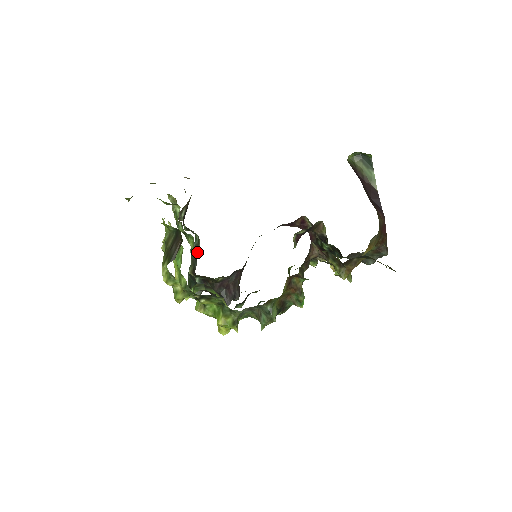
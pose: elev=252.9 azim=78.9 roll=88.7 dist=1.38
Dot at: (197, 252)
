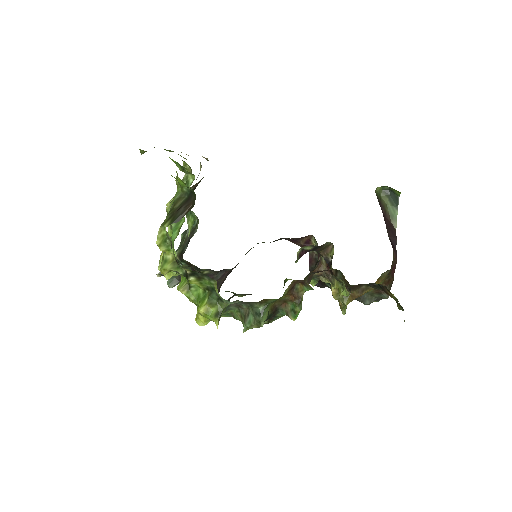
Dot at: (191, 236)
